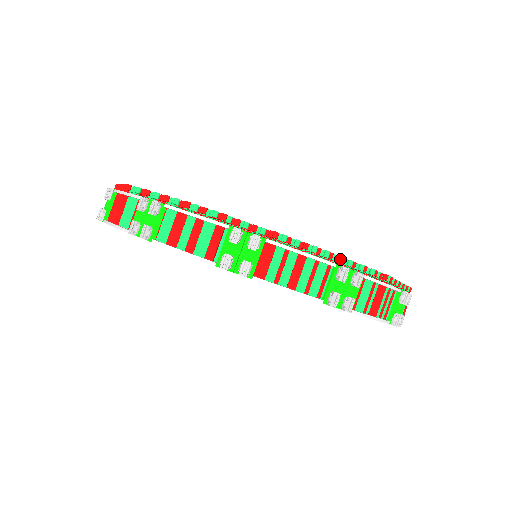
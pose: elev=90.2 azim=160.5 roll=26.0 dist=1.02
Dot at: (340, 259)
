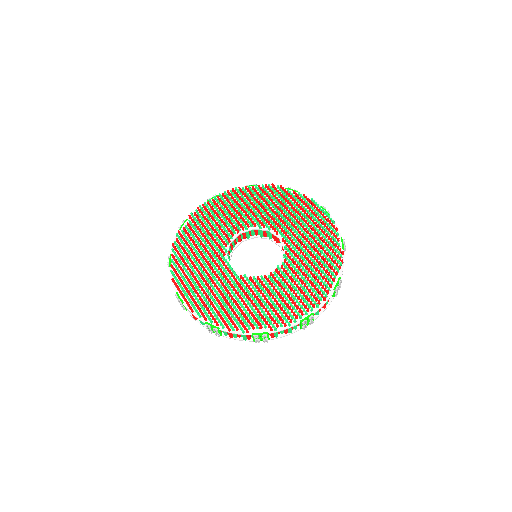
Dot at: (301, 317)
